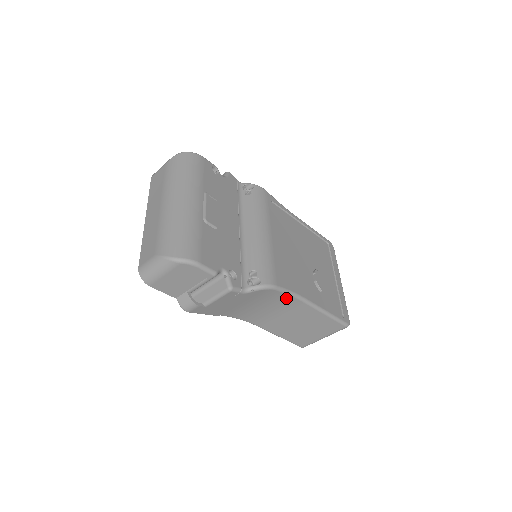
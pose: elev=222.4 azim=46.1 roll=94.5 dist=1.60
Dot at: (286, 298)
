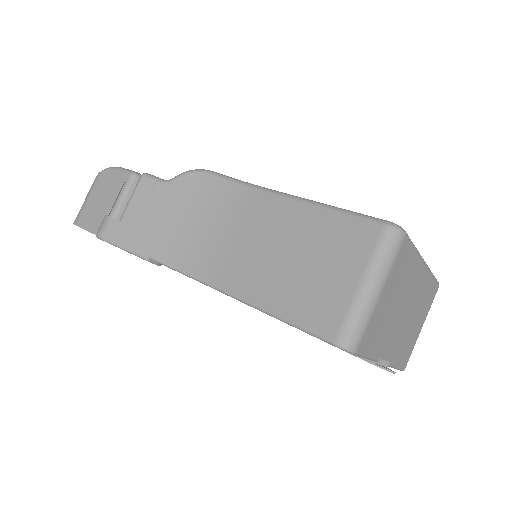
Dot at: (236, 193)
